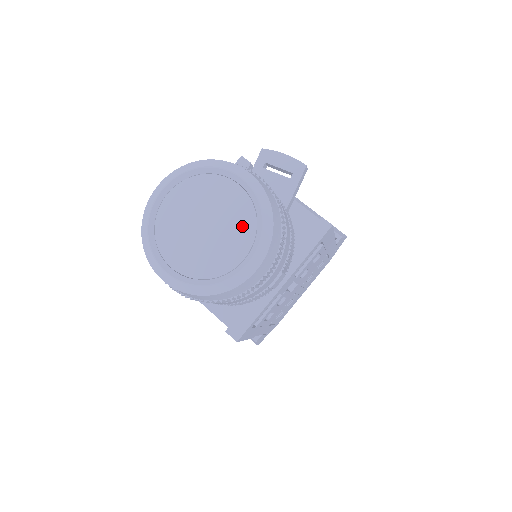
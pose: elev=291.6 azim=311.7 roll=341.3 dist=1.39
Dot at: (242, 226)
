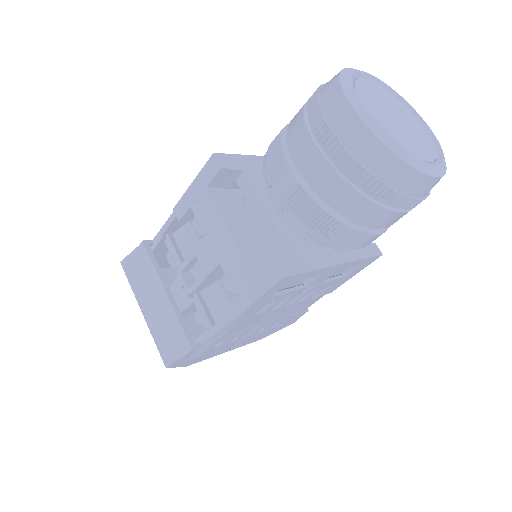
Dot at: (426, 145)
